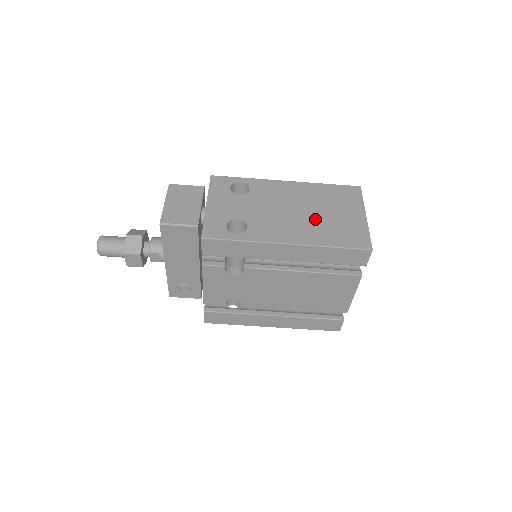
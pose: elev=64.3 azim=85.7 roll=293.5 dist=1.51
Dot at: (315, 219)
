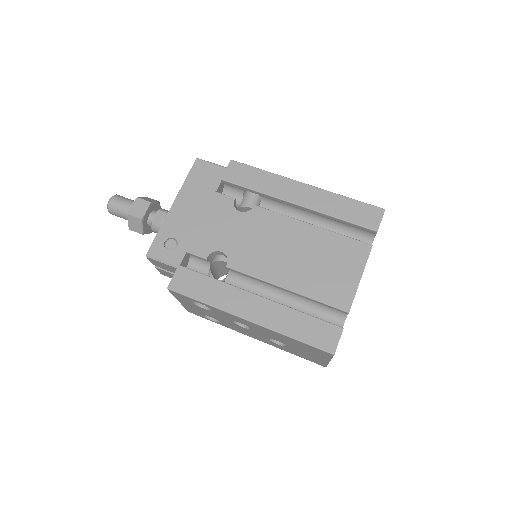
Dot at: occluded
